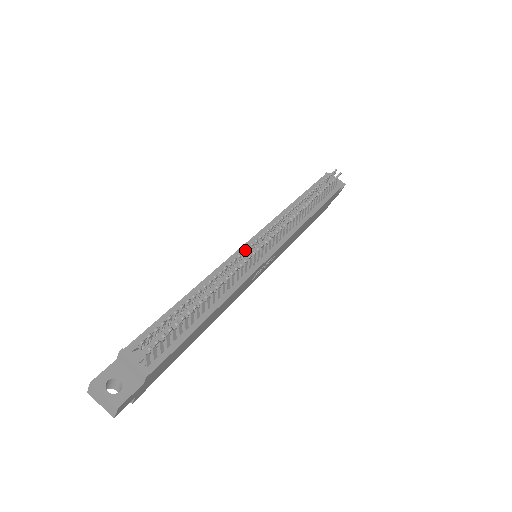
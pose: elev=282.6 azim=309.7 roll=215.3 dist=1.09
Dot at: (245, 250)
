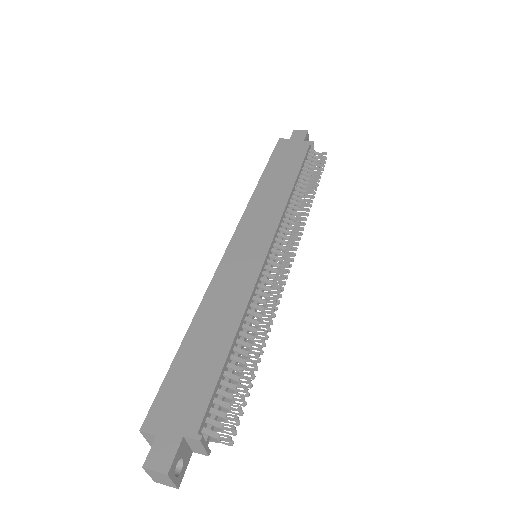
Dot at: (264, 265)
